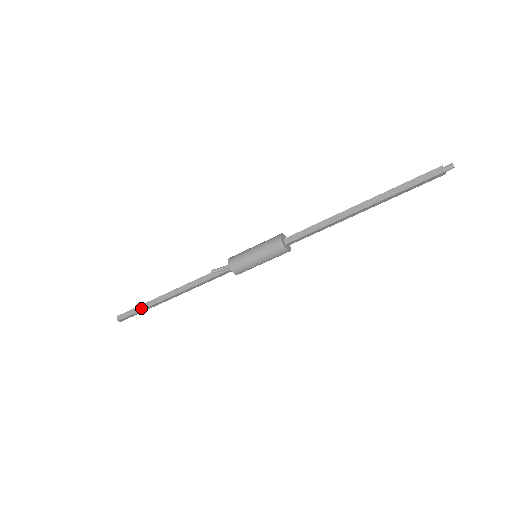
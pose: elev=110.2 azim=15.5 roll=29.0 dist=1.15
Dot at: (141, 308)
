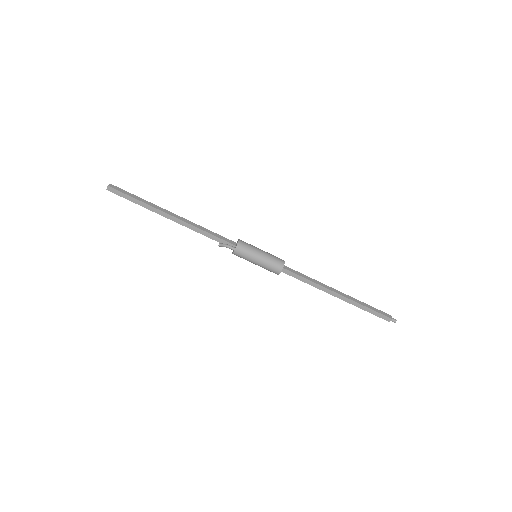
Dot at: (137, 203)
